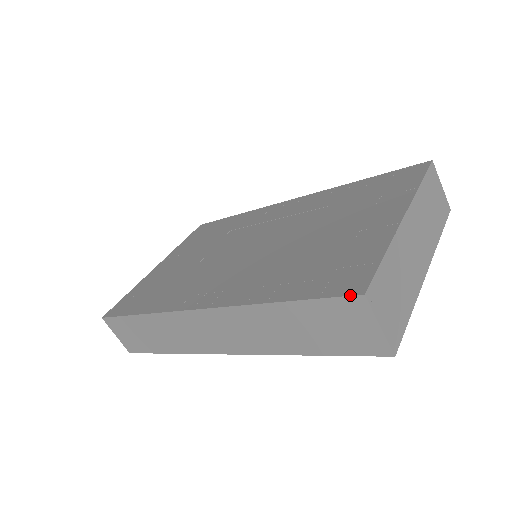
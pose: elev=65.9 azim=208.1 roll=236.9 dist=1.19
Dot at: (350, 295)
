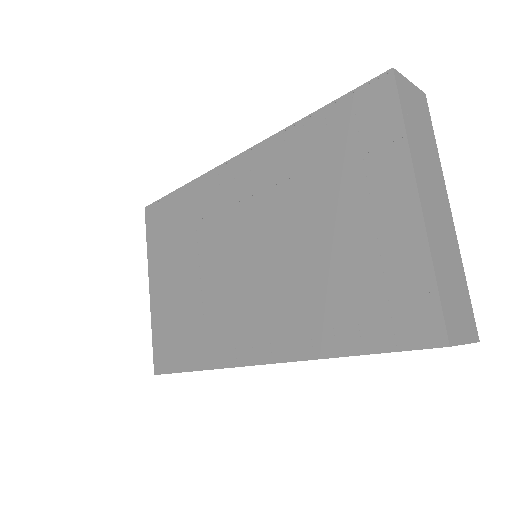
Dot at: occluded
